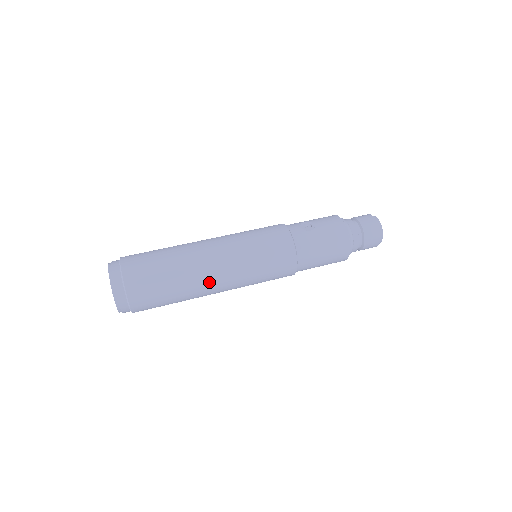
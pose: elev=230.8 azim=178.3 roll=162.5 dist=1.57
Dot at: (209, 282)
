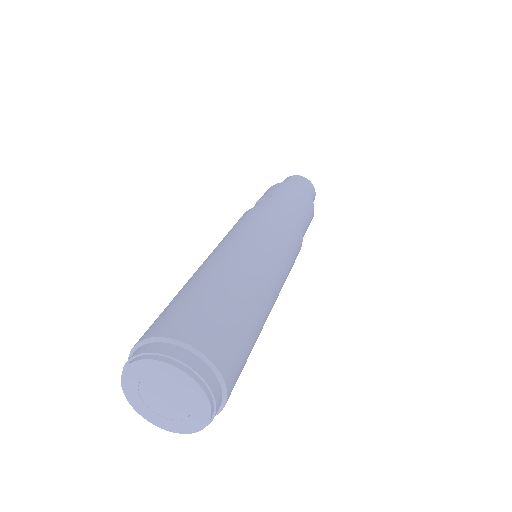
Dot at: (263, 283)
